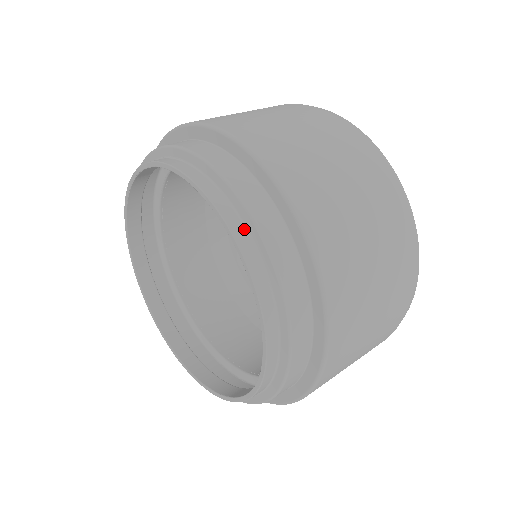
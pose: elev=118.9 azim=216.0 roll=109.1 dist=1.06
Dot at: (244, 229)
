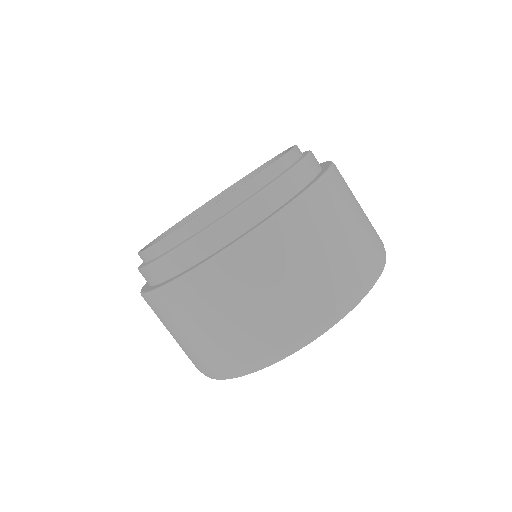
Dot at: (301, 153)
